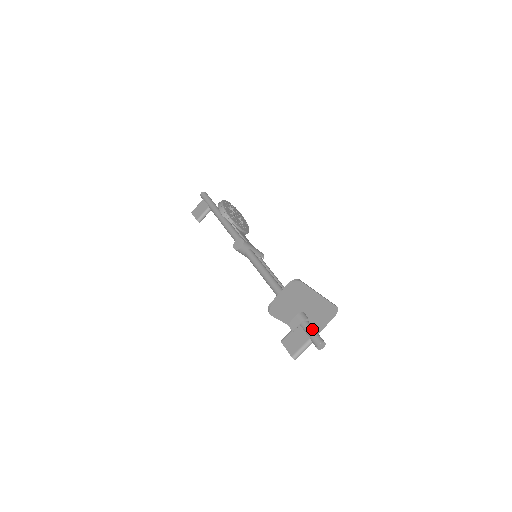
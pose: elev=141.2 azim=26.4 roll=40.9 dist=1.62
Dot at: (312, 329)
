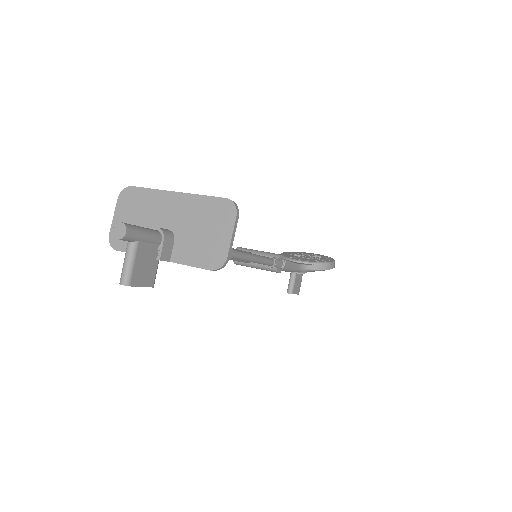
Dot at: occluded
